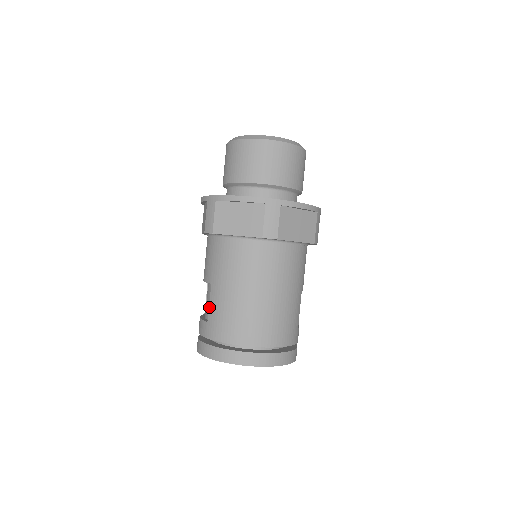
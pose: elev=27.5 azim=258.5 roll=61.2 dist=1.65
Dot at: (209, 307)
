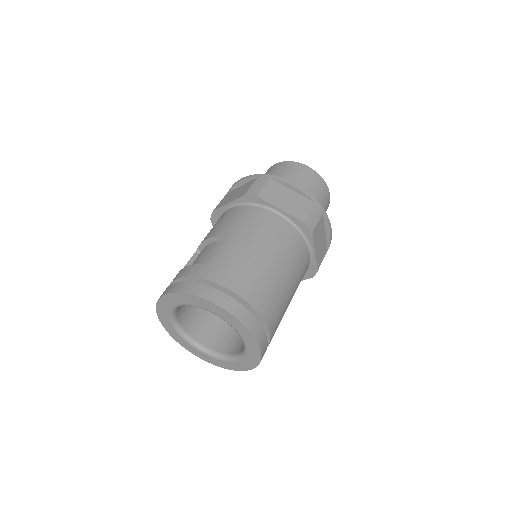
Dot at: (217, 253)
